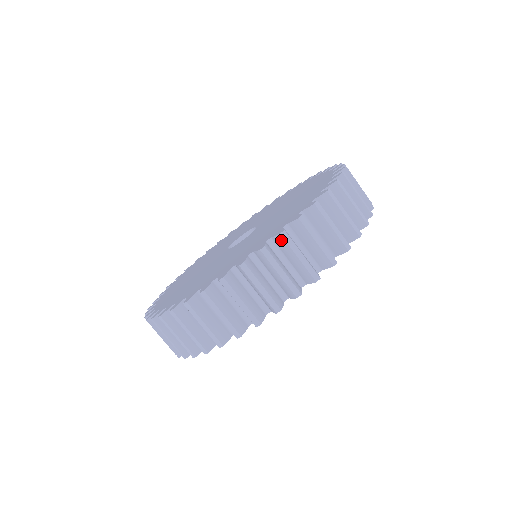
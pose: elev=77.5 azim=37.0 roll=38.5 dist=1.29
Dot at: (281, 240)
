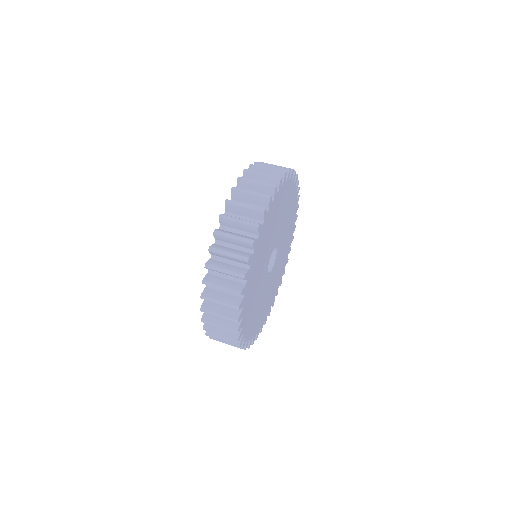
Dot at: (223, 221)
